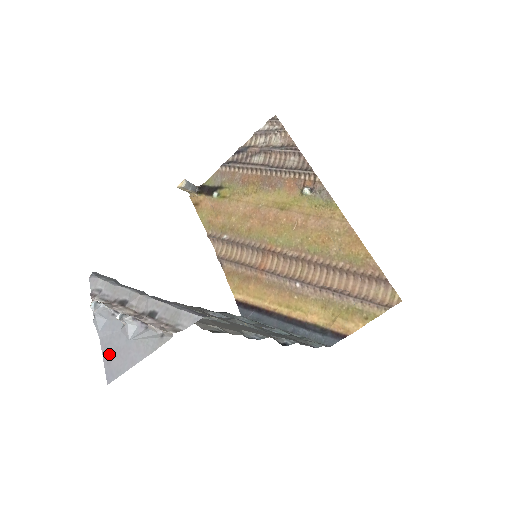
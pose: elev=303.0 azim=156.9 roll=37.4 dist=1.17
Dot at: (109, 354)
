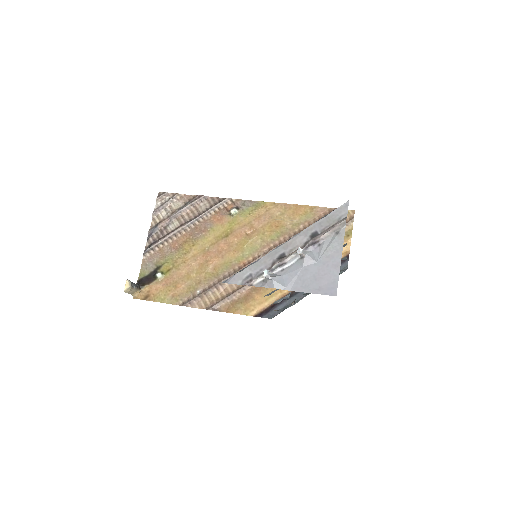
Dot at: (312, 285)
